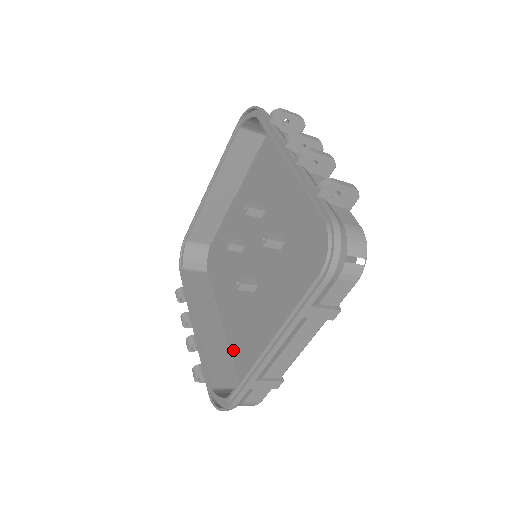
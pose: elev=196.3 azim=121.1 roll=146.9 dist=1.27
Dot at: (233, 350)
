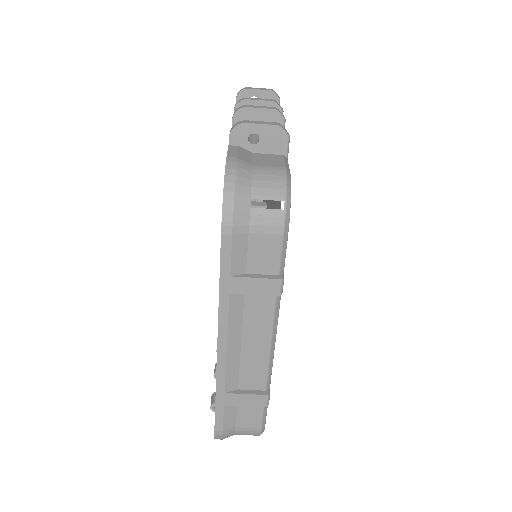
Dot at: occluded
